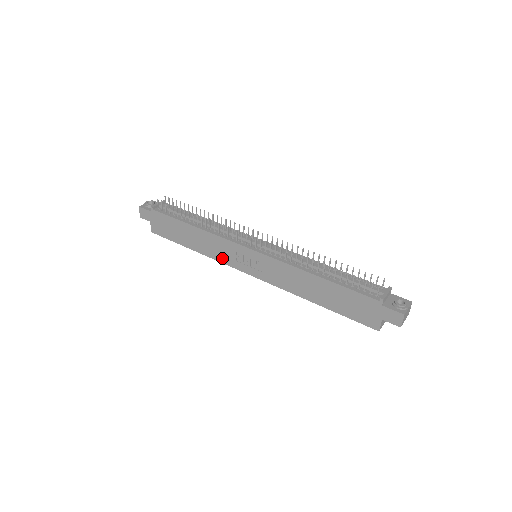
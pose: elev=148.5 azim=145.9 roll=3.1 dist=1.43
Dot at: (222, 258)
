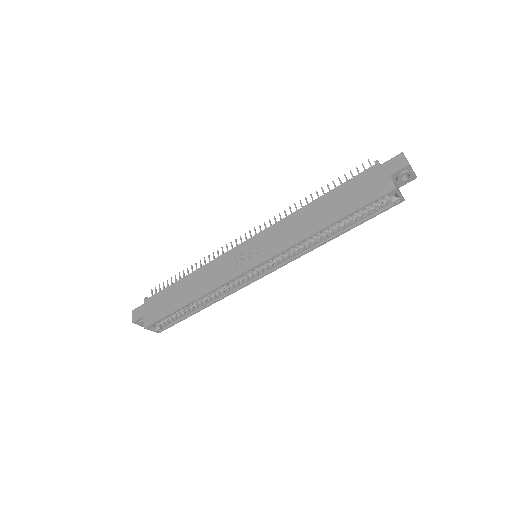
Dot at: (222, 279)
